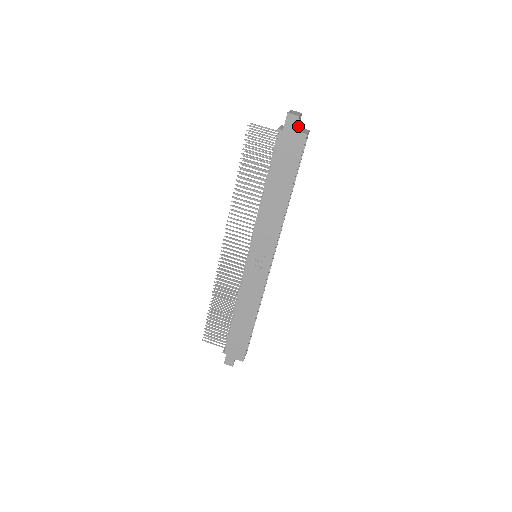
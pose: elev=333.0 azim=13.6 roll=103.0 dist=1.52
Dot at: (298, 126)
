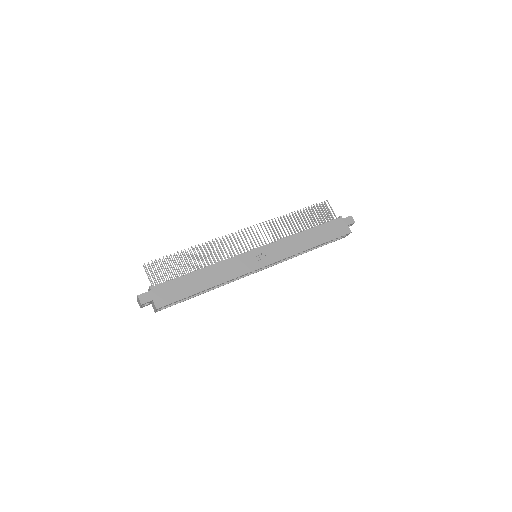
Dot at: occluded
